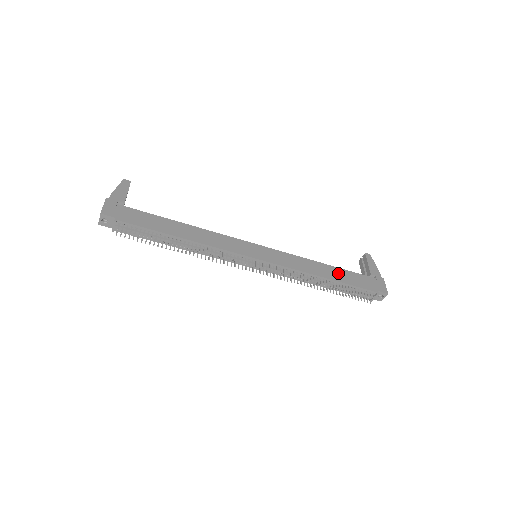
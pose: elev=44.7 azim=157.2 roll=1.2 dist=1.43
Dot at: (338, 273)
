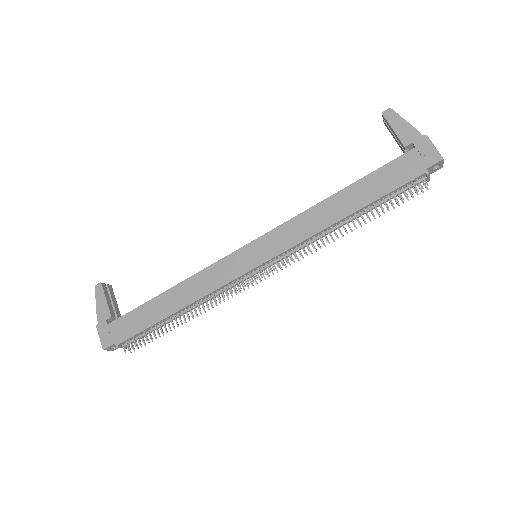
Dot at: (358, 192)
